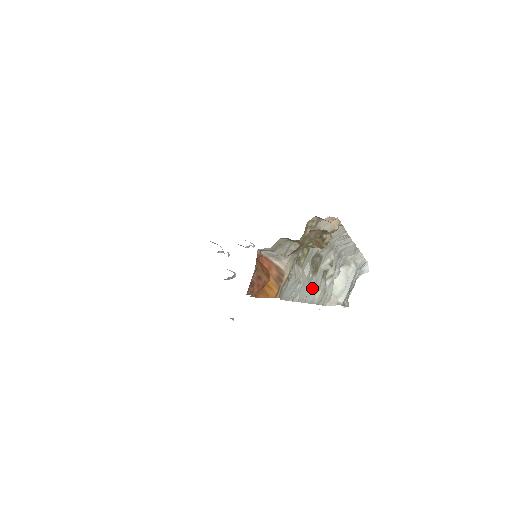
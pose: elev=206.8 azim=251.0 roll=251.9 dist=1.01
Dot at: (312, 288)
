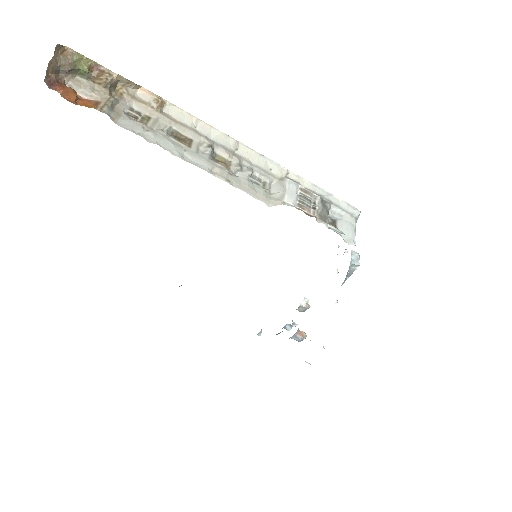
Dot at: (191, 155)
